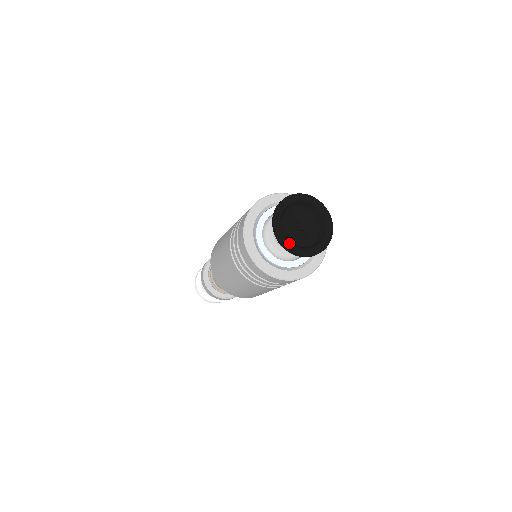
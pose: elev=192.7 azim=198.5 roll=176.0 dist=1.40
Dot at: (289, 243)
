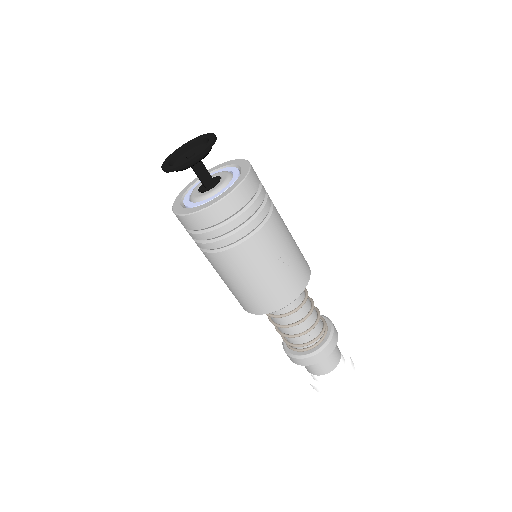
Dot at: (167, 165)
